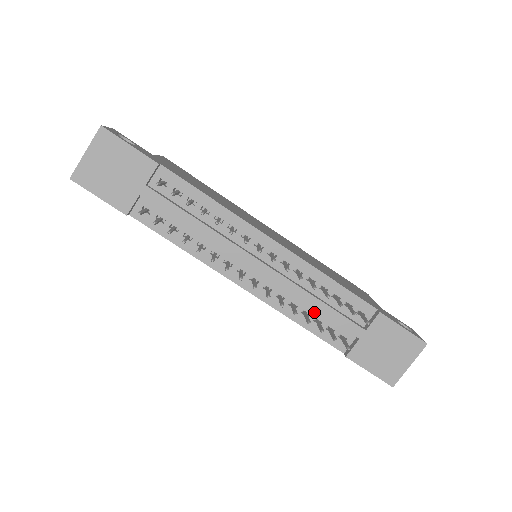
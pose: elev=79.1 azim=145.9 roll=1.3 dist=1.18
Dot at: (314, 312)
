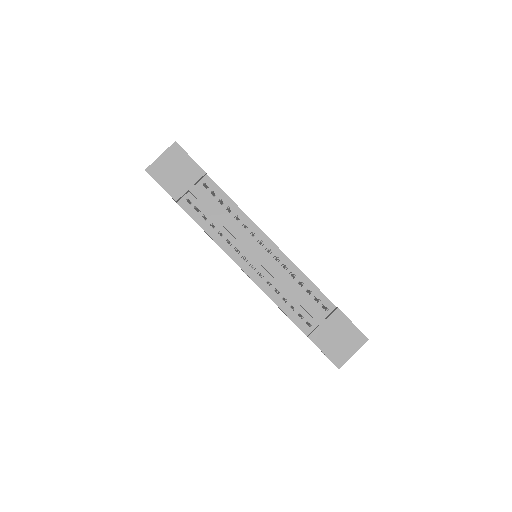
Dot at: (290, 299)
